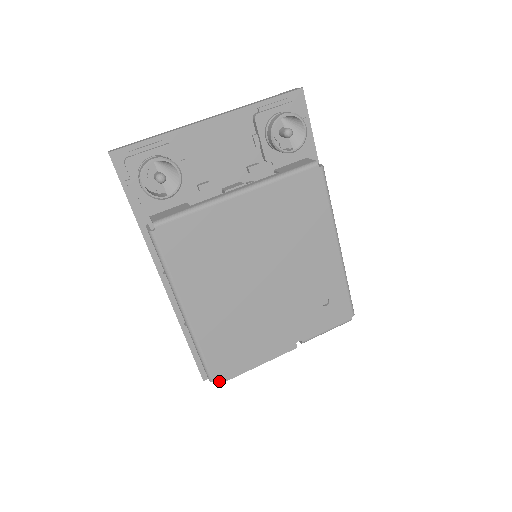
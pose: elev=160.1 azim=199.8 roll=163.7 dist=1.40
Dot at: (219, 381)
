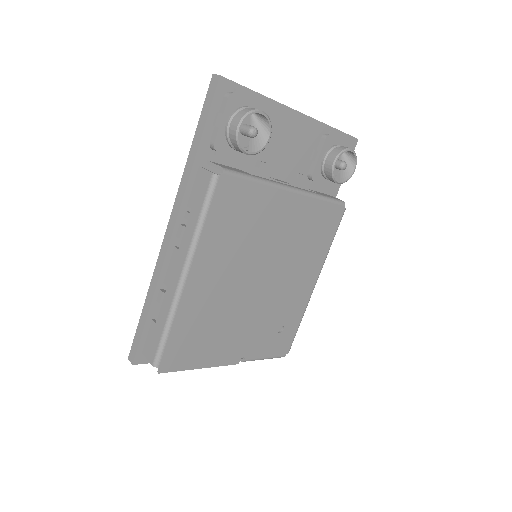
Dot at: (162, 369)
